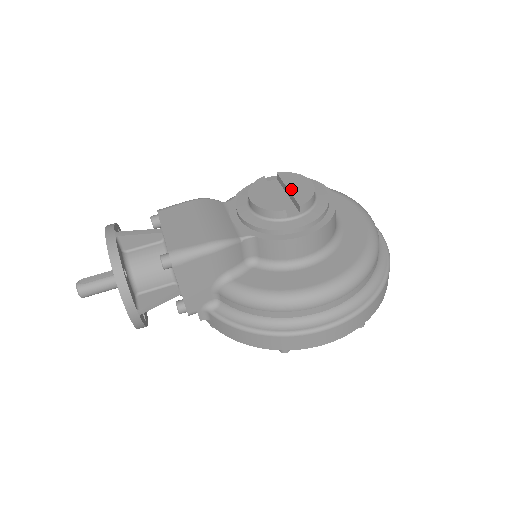
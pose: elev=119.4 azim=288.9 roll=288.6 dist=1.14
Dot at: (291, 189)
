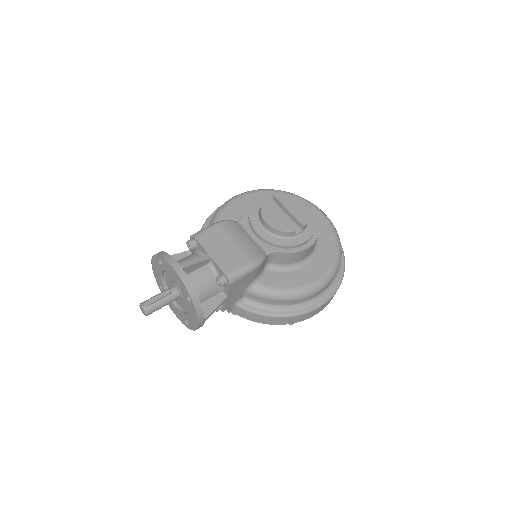
Dot at: (291, 211)
